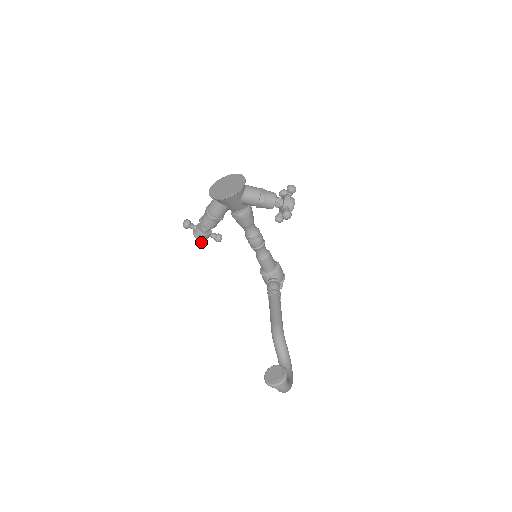
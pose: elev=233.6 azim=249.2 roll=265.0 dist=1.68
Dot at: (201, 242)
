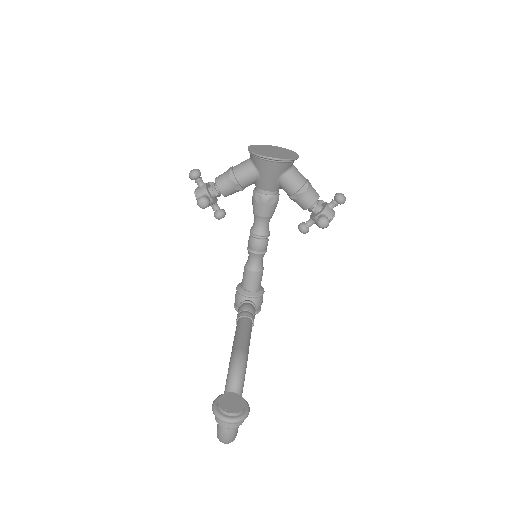
Dot at: (204, 200)
